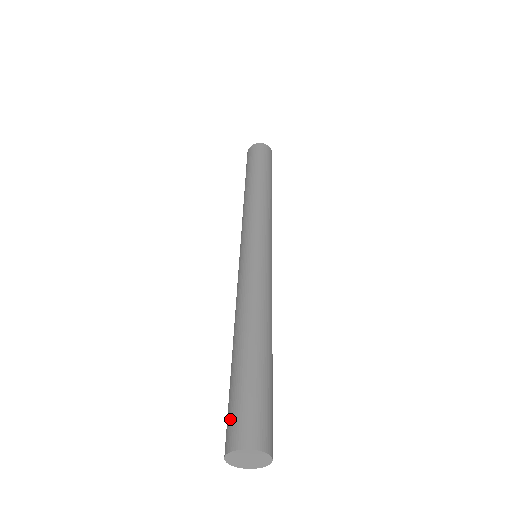
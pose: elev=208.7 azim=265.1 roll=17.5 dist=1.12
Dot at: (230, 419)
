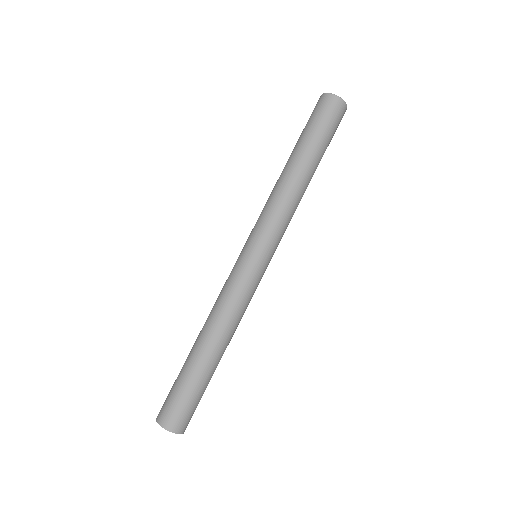
Dot at: occluded
